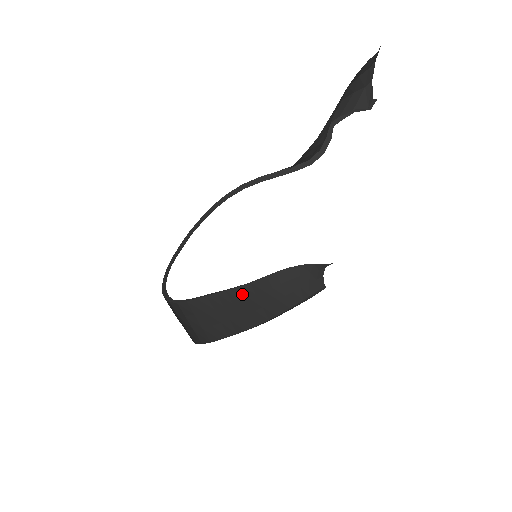
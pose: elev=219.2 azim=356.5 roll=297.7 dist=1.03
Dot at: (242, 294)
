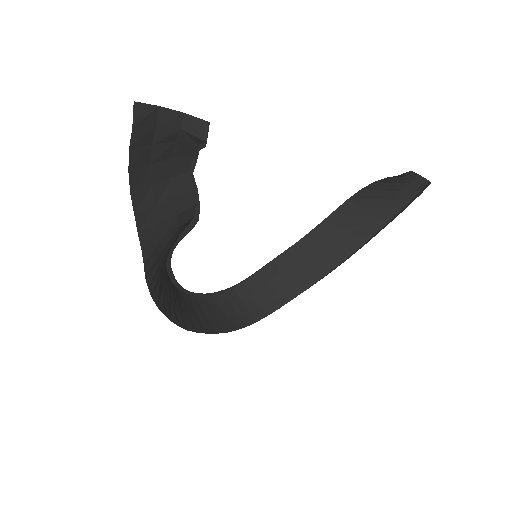
Dot at: (311, 241)
